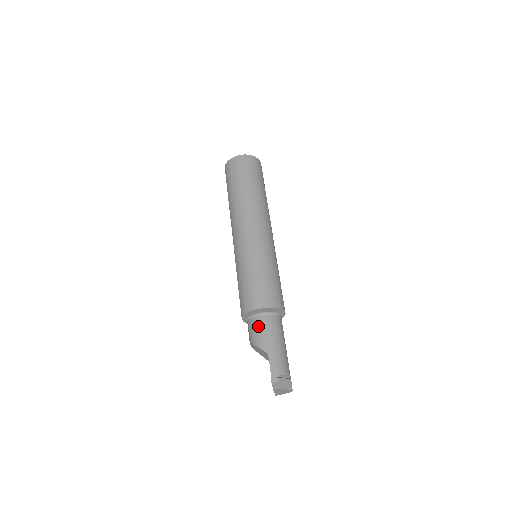
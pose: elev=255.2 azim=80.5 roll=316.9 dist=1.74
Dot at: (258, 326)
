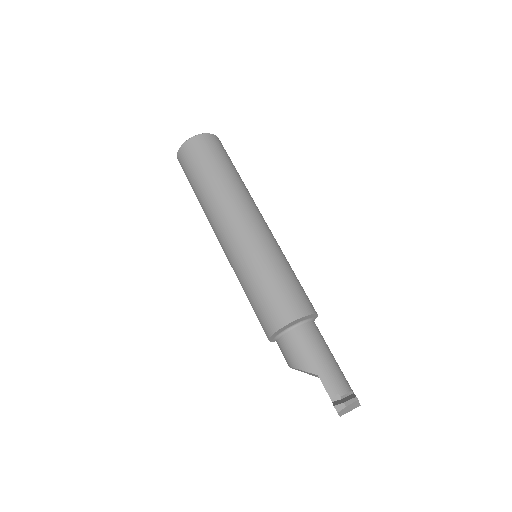
Dot at: (292, 344)
